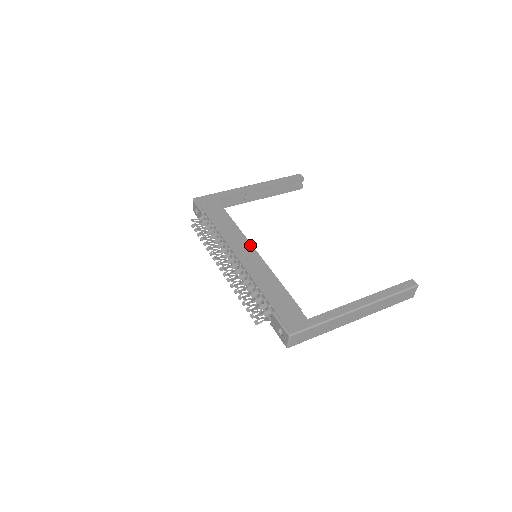
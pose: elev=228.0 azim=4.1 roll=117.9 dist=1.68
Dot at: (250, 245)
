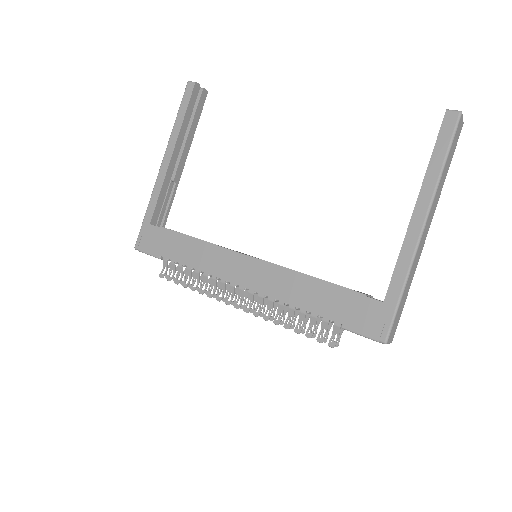
Dot at: (239, 255)
